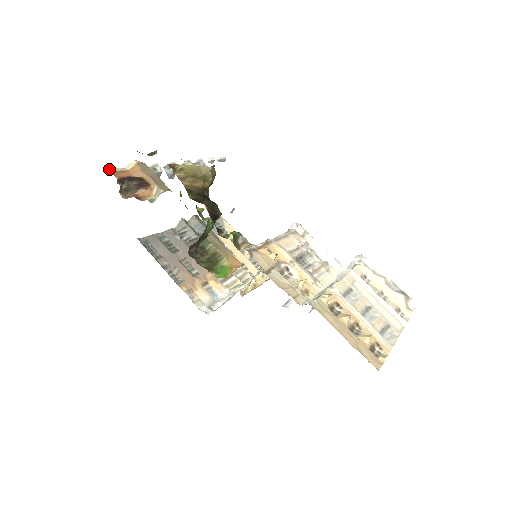
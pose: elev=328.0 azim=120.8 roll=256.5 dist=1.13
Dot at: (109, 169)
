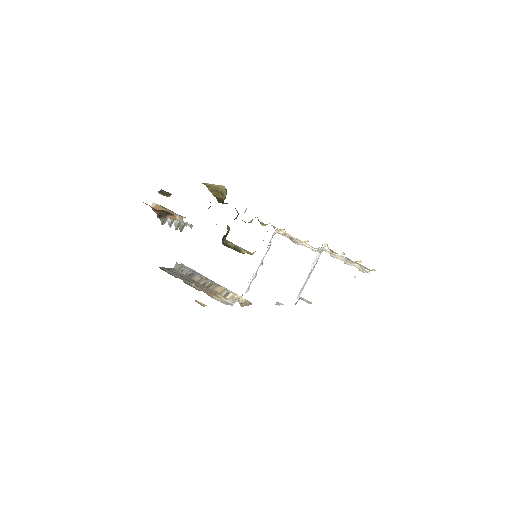
Dot at: occluded
